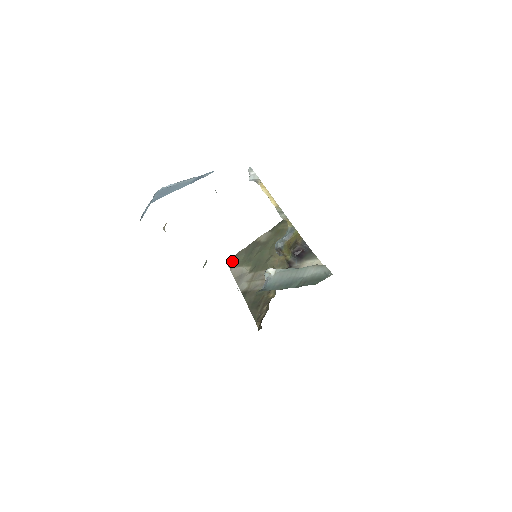
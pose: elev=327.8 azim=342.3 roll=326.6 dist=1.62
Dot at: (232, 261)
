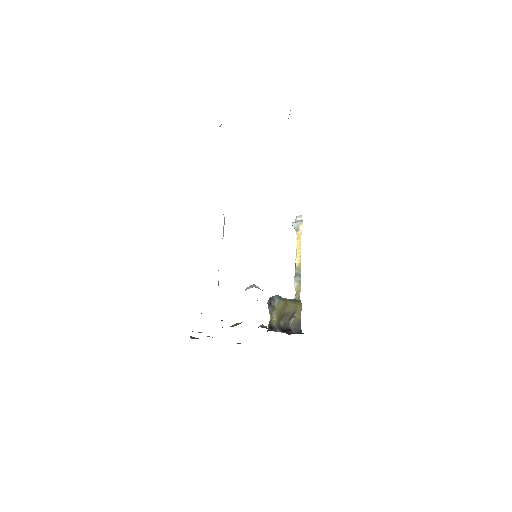
Dot at: (198, 338)
